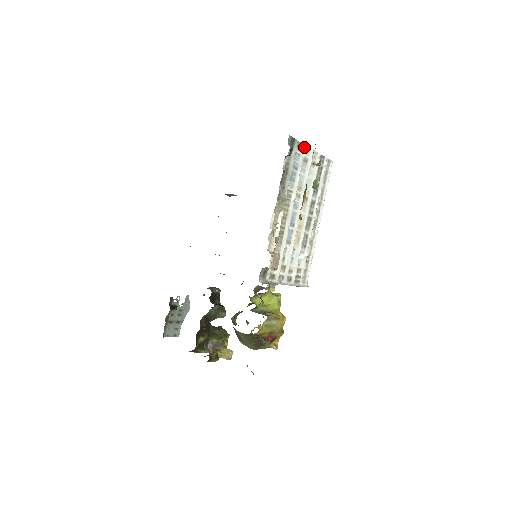
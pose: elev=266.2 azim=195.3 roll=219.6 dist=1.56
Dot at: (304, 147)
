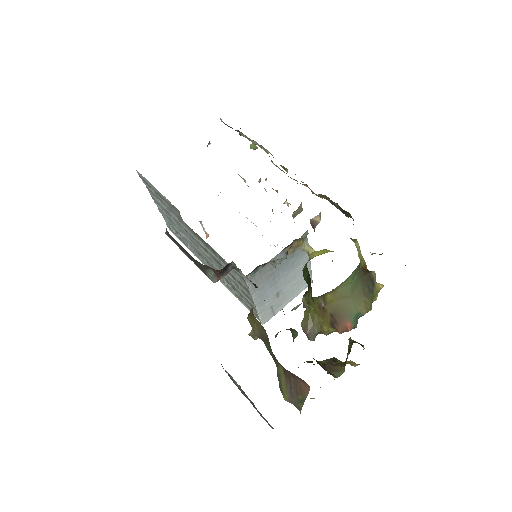
Dot at: occluded
